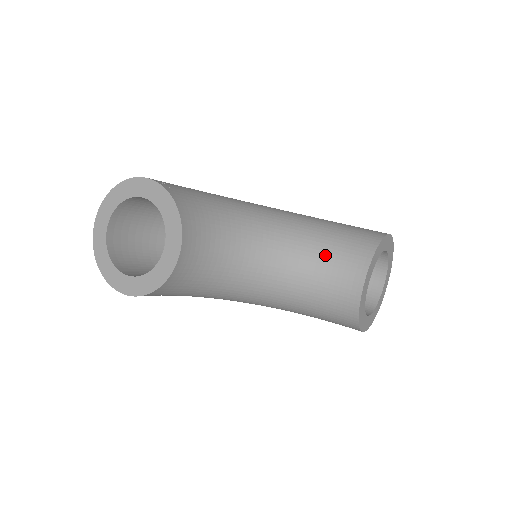
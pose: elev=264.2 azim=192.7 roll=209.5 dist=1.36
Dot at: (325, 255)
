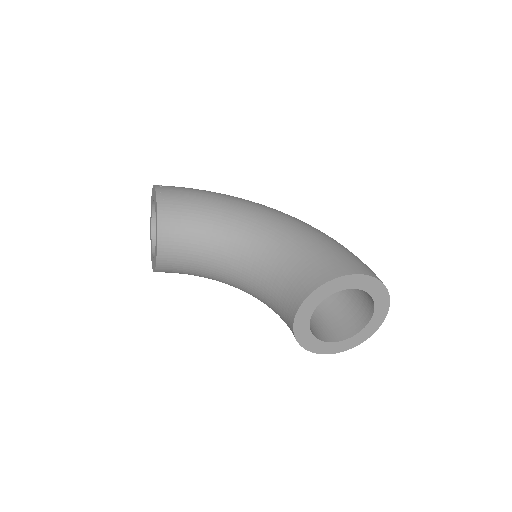
Dot at: (281, 278)
